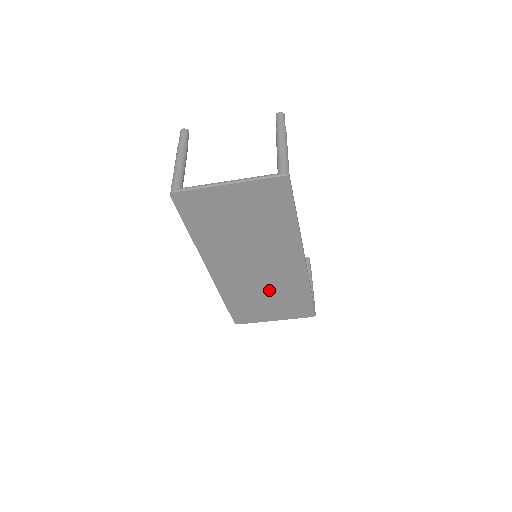
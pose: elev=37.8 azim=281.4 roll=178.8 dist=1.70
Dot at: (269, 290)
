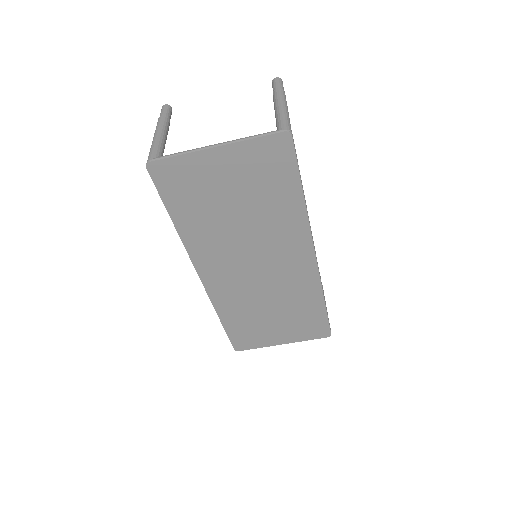
Dot at: (274, 301)
